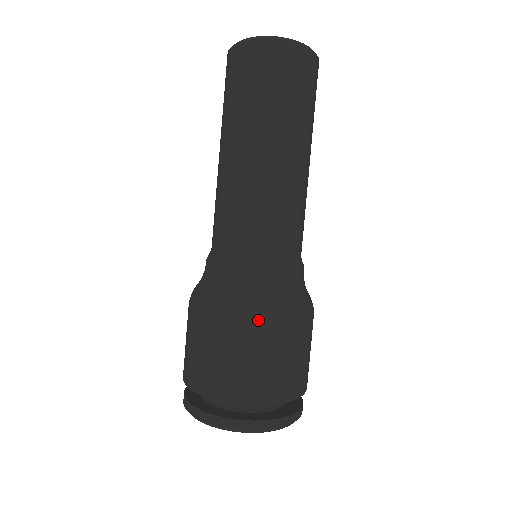
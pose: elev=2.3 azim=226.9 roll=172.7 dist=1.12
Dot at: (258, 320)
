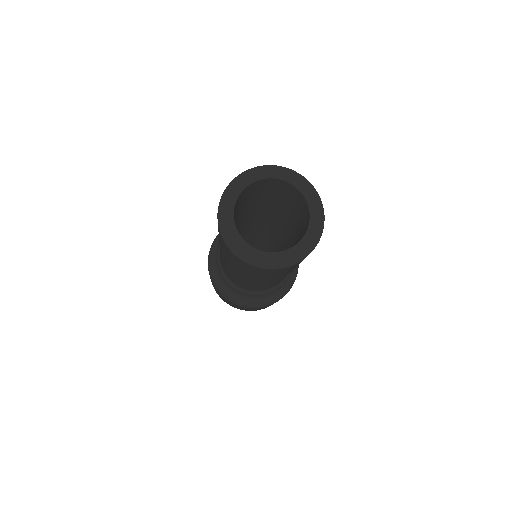
Dot at: (227, 300)
